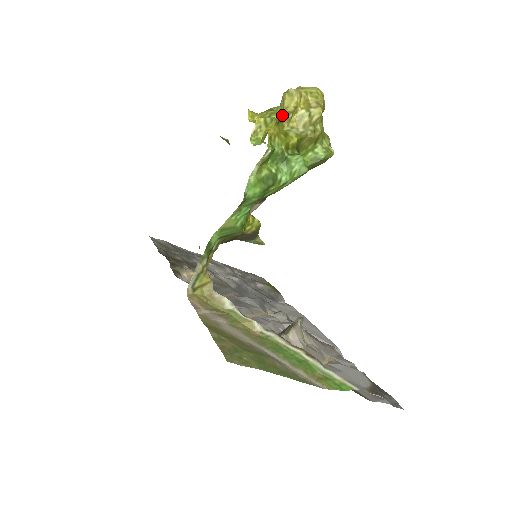
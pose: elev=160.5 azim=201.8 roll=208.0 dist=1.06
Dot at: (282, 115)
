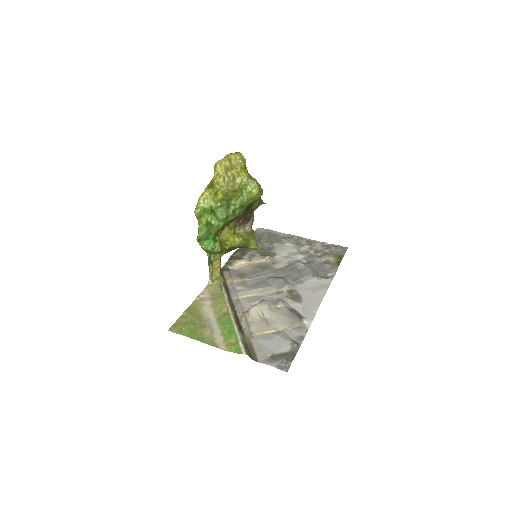
Dot at: (209, 183)
